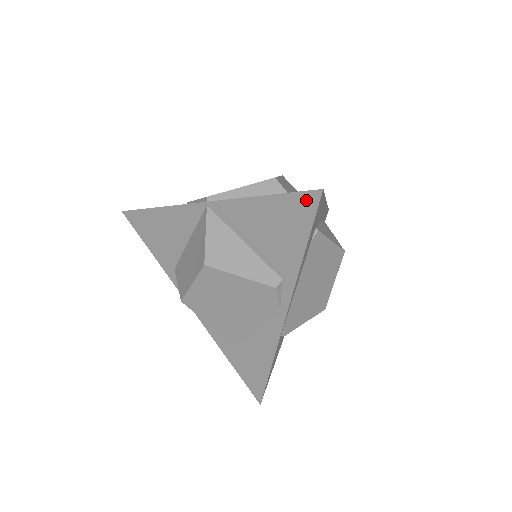
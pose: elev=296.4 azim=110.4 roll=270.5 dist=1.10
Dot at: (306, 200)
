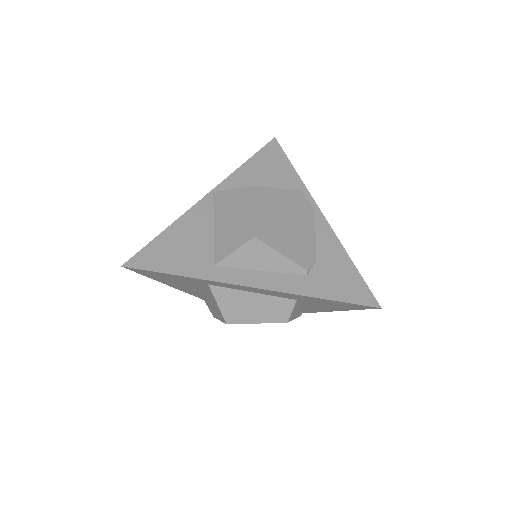
Dot at: (272, 146)
